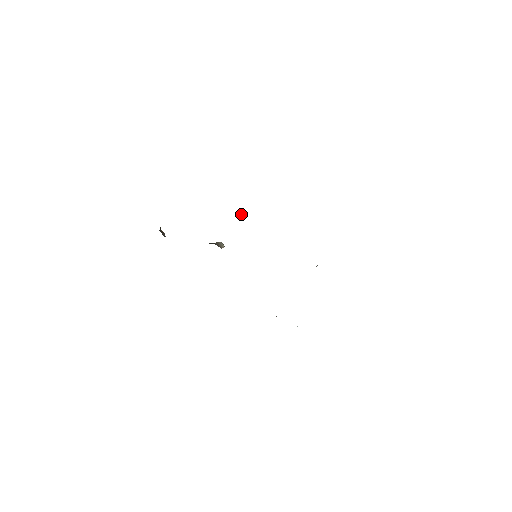
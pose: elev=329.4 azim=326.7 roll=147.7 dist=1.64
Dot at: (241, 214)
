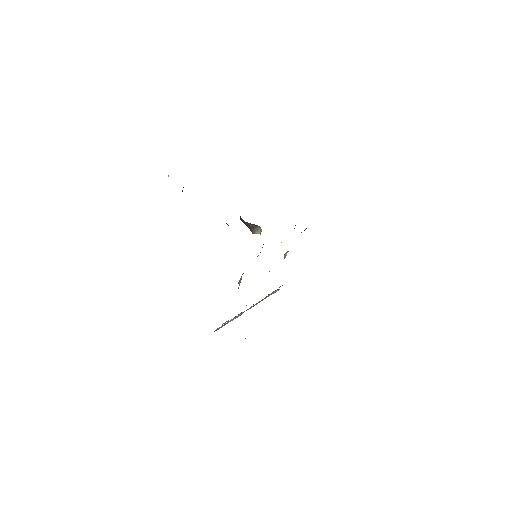
Dot at: occluded
